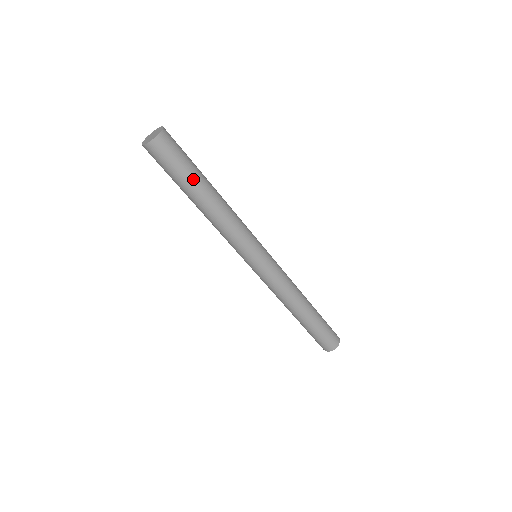
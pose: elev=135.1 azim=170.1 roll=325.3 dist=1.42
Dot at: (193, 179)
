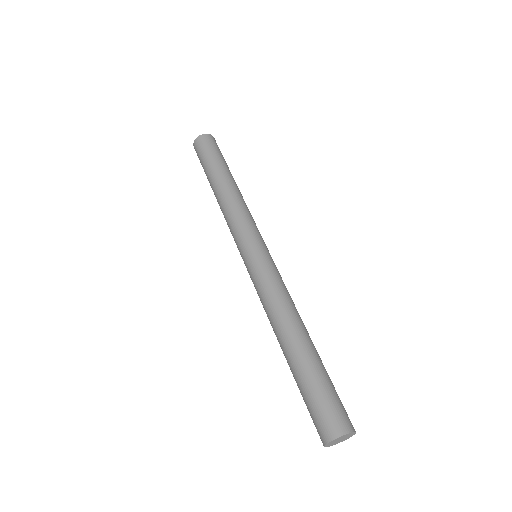
Dot at: (215, 165)
